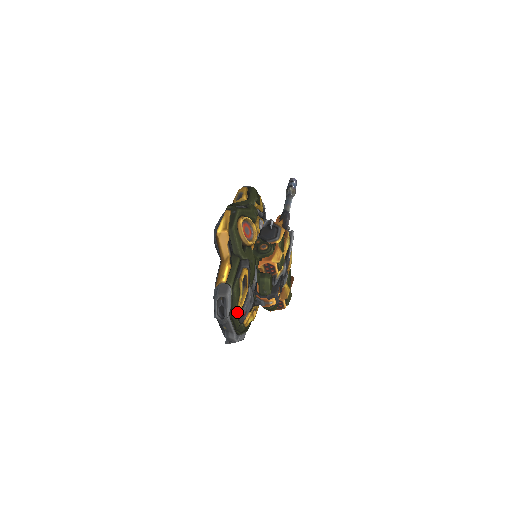
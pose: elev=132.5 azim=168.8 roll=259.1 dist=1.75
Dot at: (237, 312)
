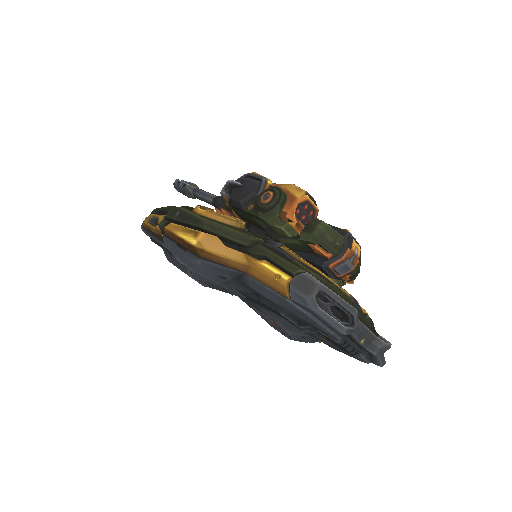
Dot at: (349, 300)
